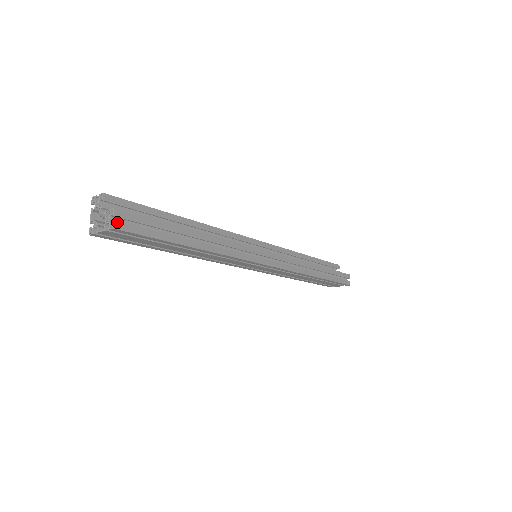
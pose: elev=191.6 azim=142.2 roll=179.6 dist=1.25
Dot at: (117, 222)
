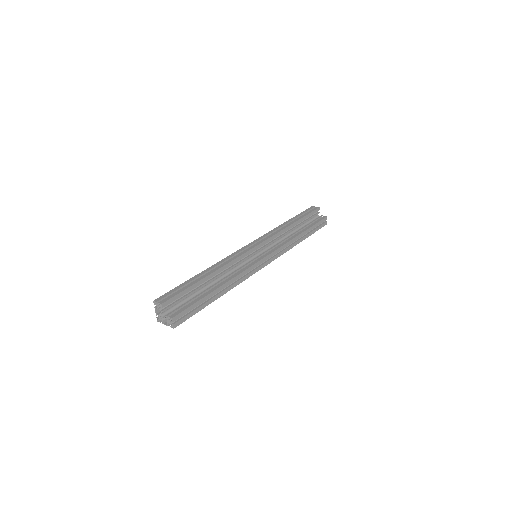
Dot at: (175, 324)
